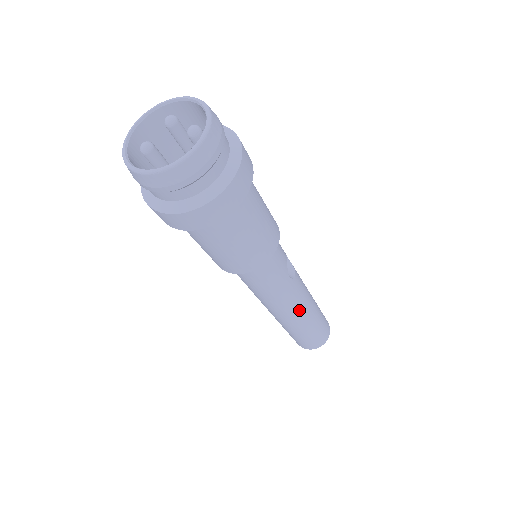
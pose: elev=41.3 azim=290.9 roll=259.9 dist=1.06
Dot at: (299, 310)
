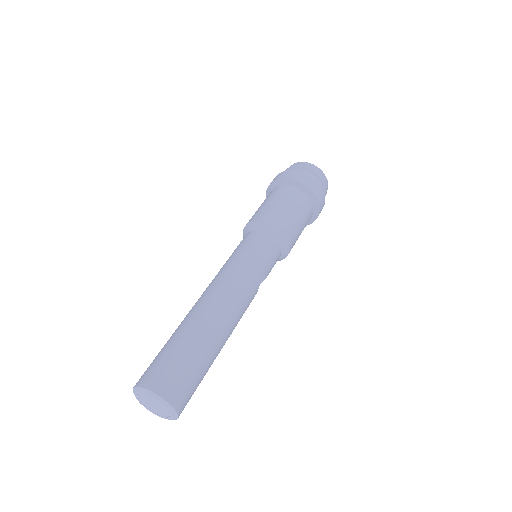
Dot at: (233, 310)
